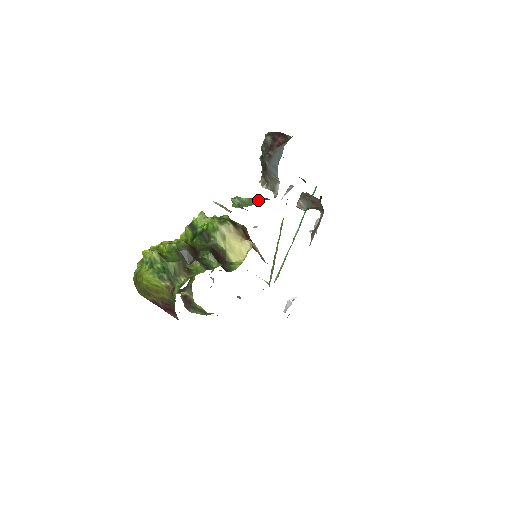
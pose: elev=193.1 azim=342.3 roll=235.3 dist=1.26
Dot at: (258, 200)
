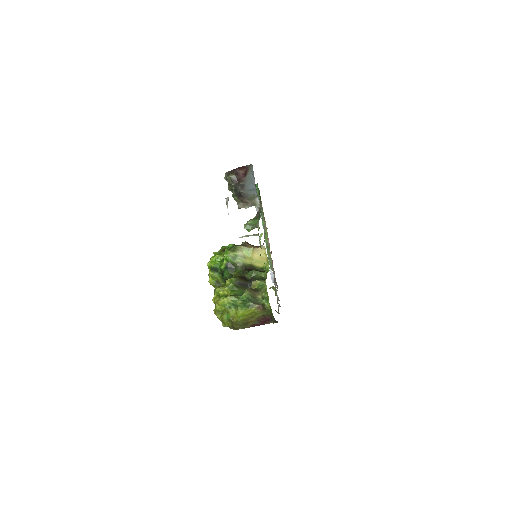
Dot at: (255, 217)
